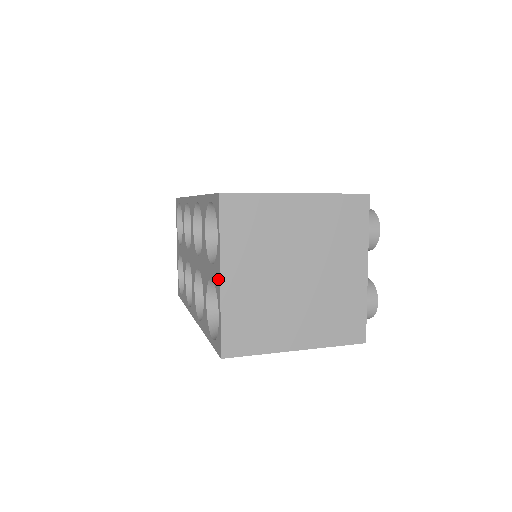
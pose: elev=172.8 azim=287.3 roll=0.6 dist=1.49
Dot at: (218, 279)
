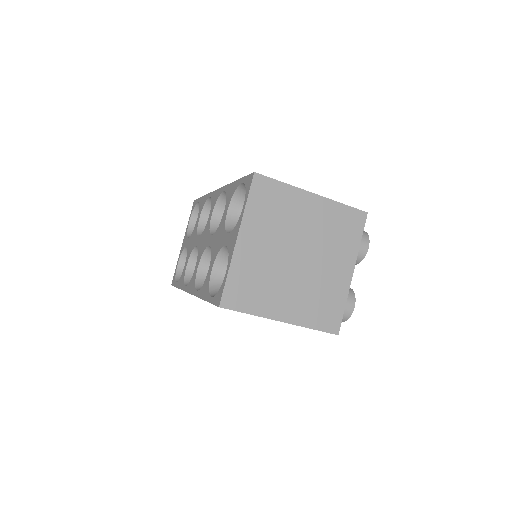
Dot at: (234, 241)
